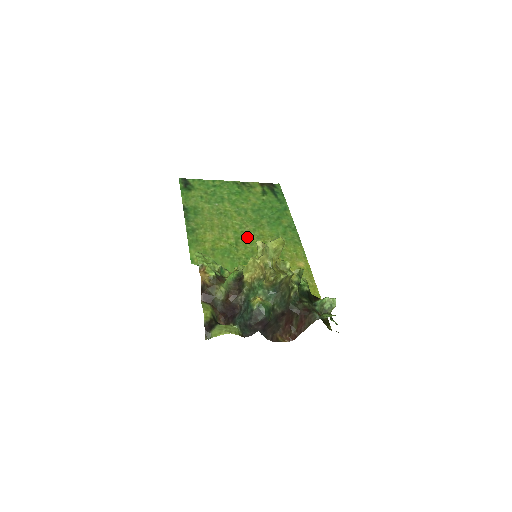
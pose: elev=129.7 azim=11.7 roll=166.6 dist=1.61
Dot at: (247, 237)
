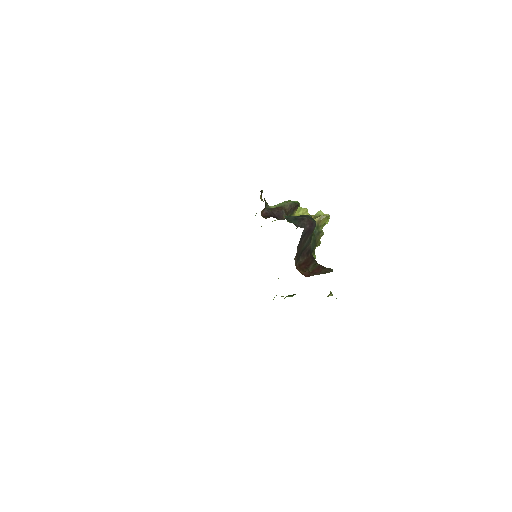
Dot at: occluded
